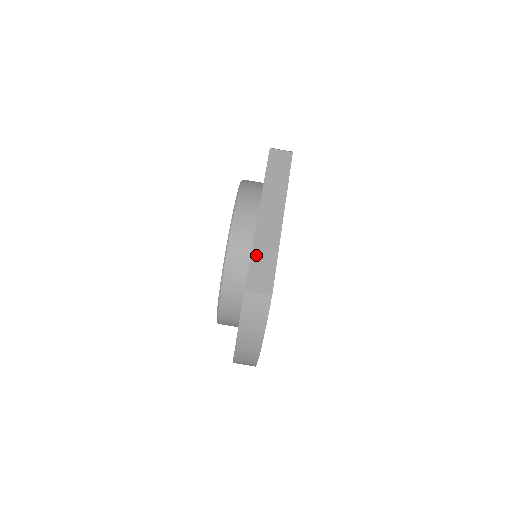
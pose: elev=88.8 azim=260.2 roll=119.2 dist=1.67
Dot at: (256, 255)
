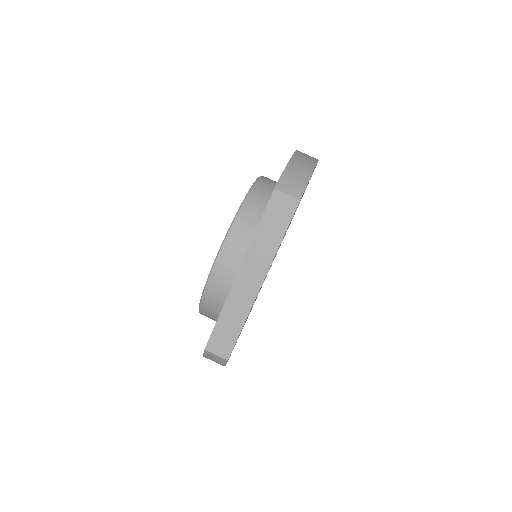
Dot at: (223, 318)
